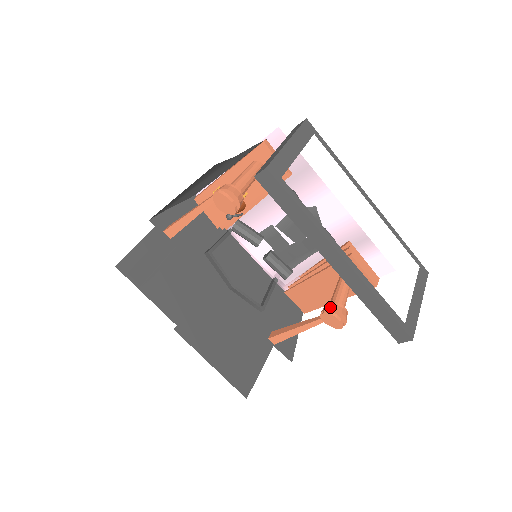
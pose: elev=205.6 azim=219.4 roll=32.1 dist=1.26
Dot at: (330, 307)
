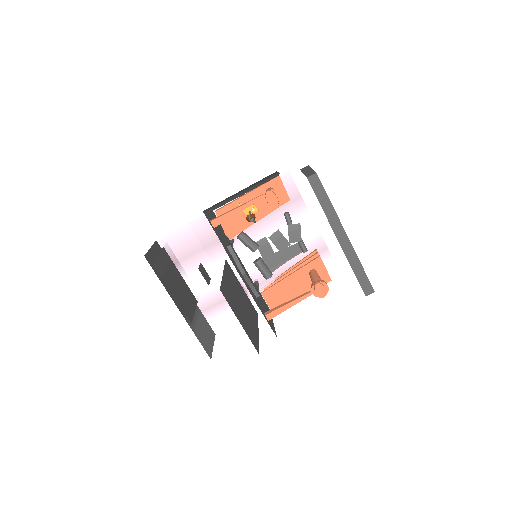
Dot at: (319, 281)
